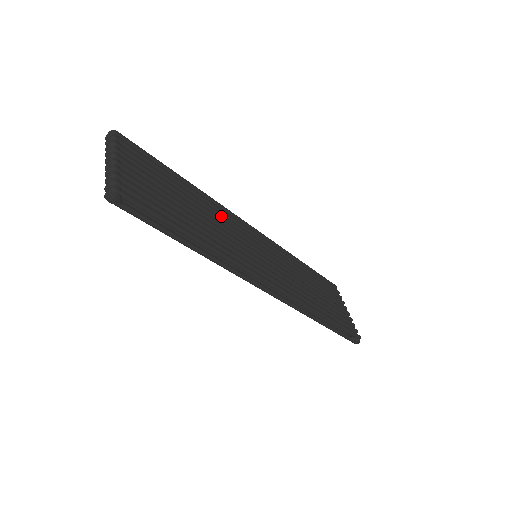
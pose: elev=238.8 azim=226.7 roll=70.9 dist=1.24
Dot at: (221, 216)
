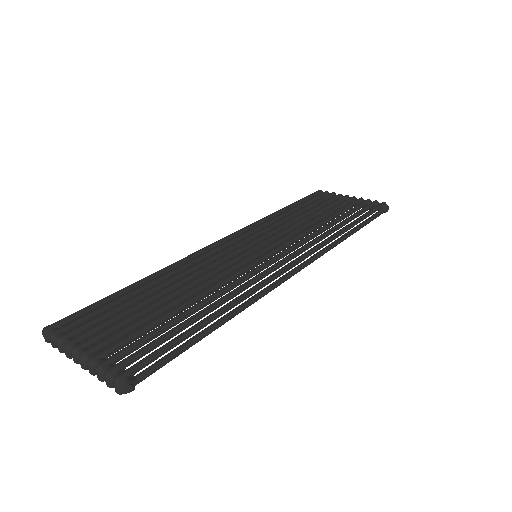
Dot at: (197, 267)
